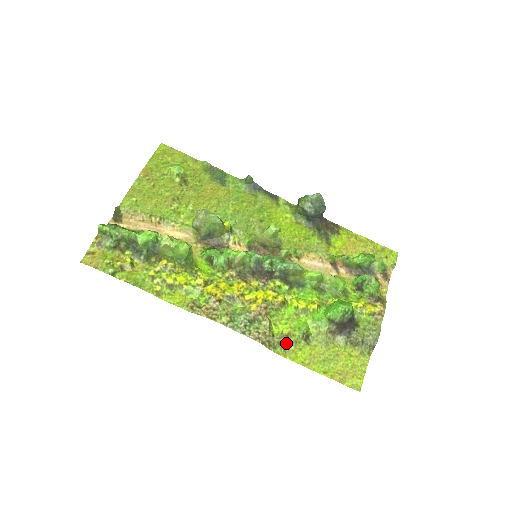
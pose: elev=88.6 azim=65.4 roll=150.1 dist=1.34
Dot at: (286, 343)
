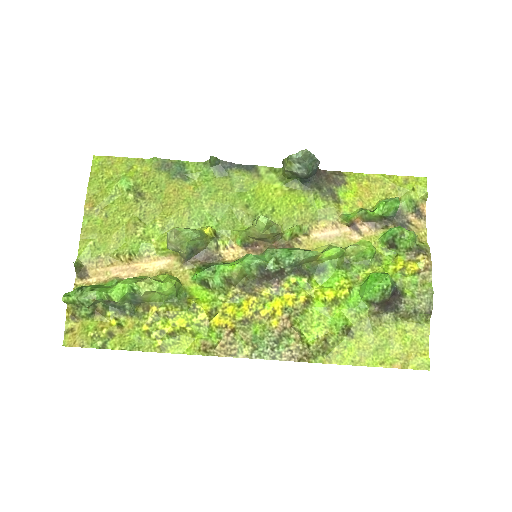
Dot at: (326, 347)
